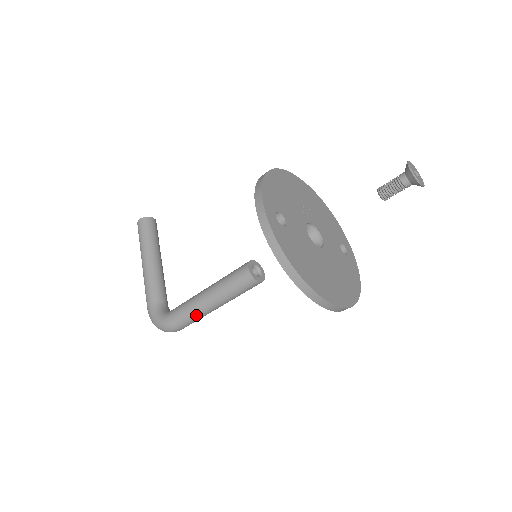
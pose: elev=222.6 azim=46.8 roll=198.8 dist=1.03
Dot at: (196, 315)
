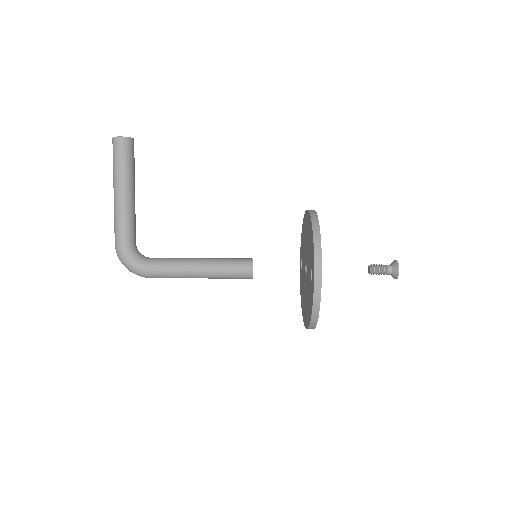
Dot at: (180, 277)
